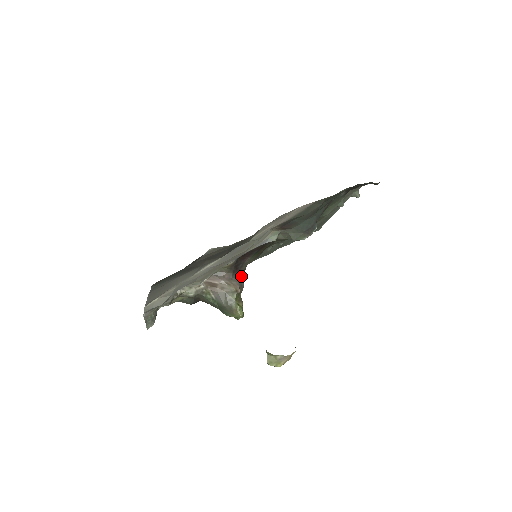
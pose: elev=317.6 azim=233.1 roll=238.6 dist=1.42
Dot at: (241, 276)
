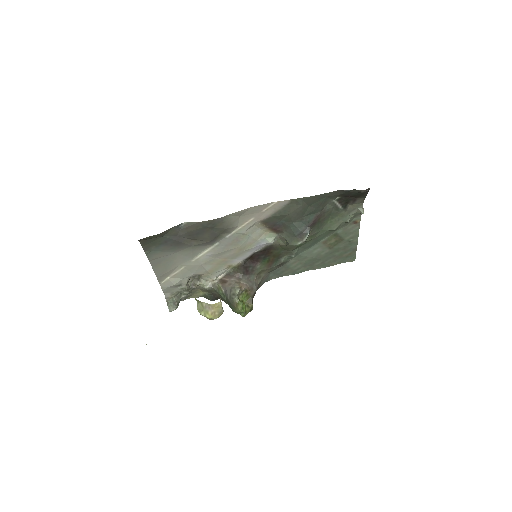
Dot at: (253, 280)
